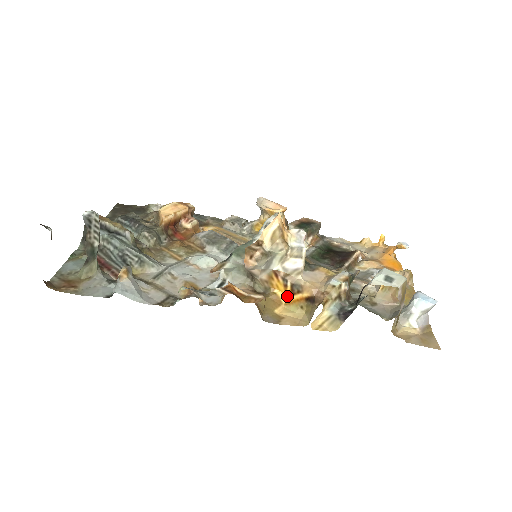
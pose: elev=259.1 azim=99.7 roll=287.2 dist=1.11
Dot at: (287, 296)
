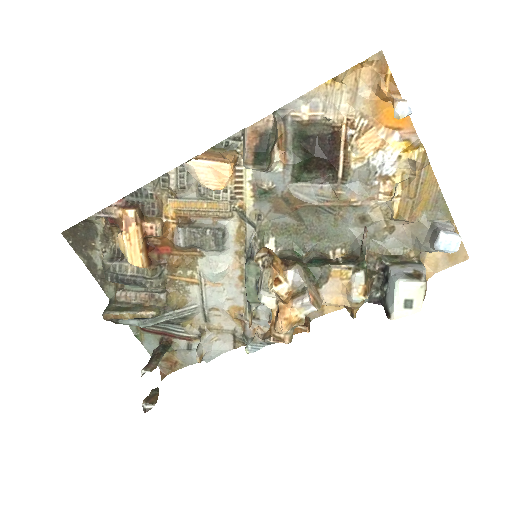
Dot at: occluded
